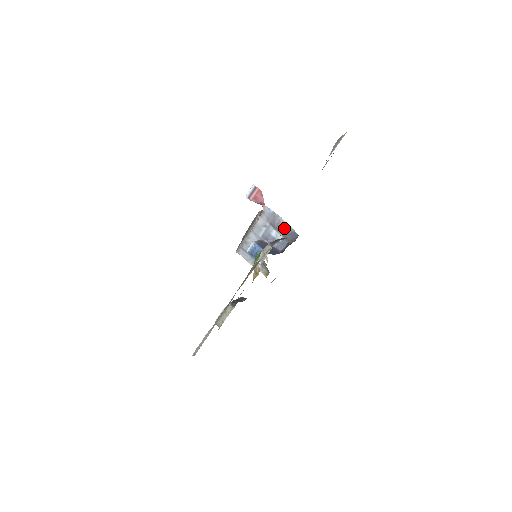
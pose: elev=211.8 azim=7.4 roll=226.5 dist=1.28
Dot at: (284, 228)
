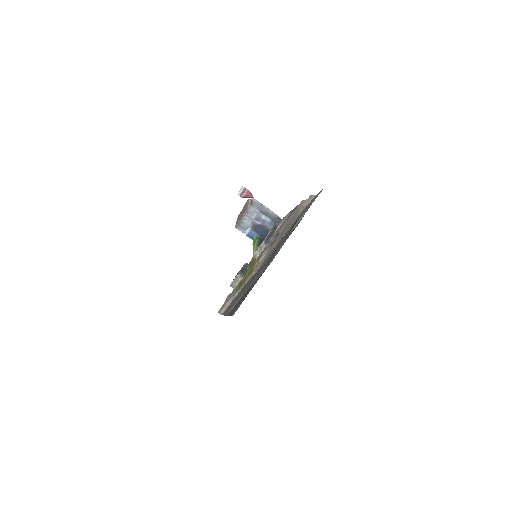
Dot at: (274, 238)
